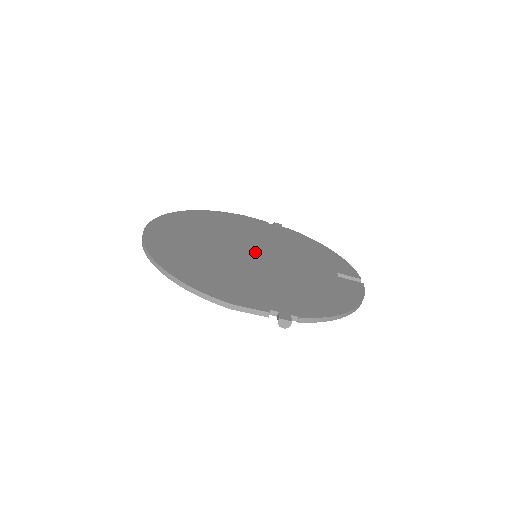
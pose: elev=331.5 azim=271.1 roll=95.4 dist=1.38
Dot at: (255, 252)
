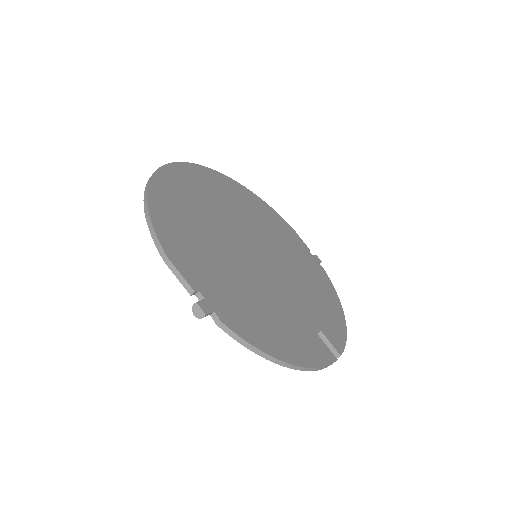
Dot at: (258, 252)
